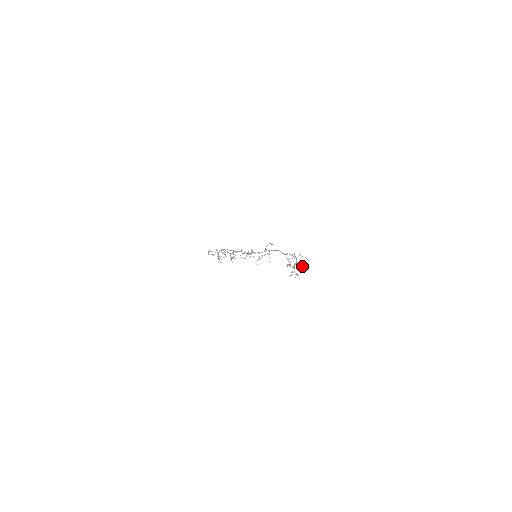
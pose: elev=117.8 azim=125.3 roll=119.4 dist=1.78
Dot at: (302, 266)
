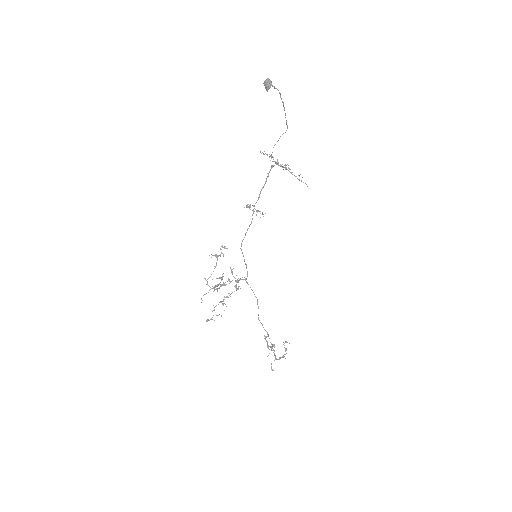
Dot at: (268, 81)
